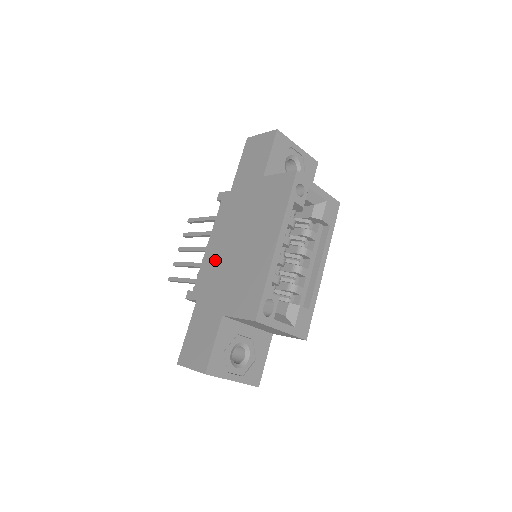
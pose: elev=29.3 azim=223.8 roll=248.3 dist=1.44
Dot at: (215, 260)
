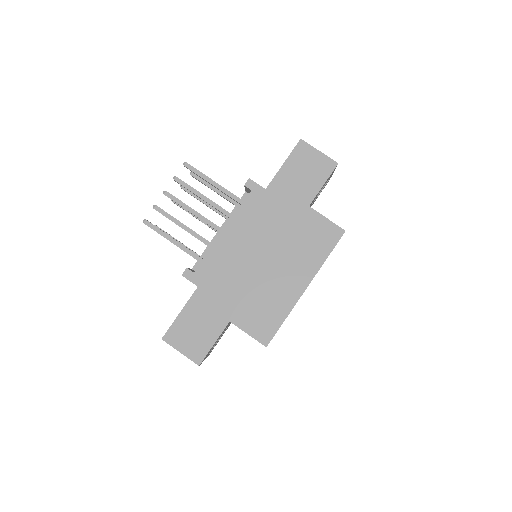
Dot at: (230, 258)
